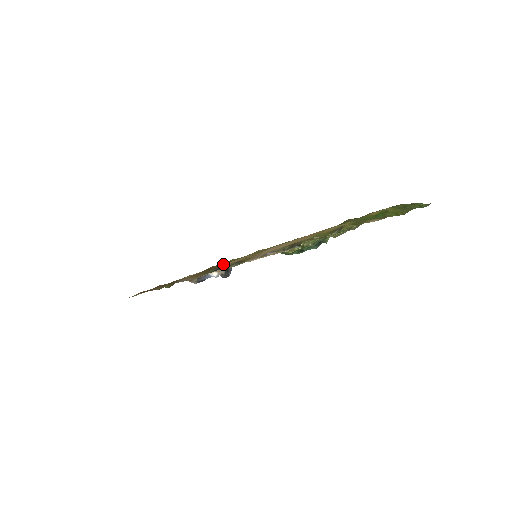
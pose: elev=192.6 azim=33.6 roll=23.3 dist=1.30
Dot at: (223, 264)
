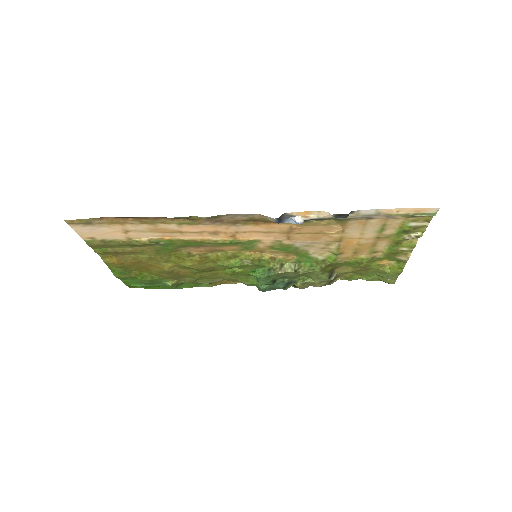
Dot at: (257, 234)
